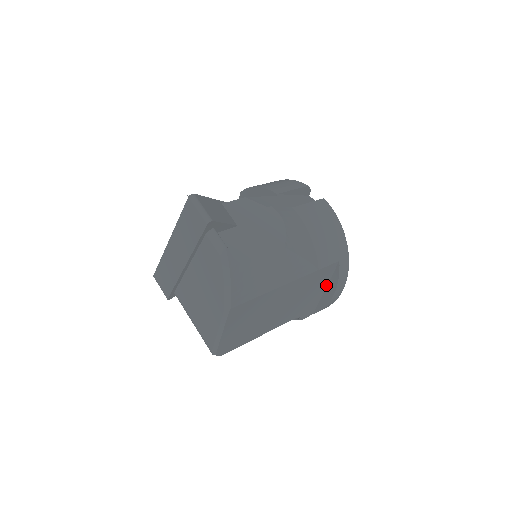
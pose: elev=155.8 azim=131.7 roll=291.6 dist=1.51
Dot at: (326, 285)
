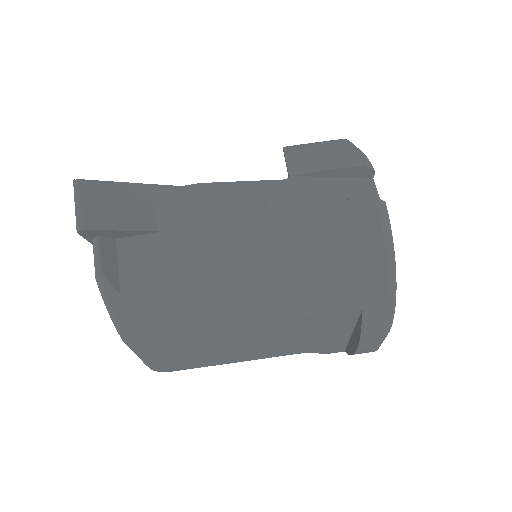
Dot at: (351, 329)
